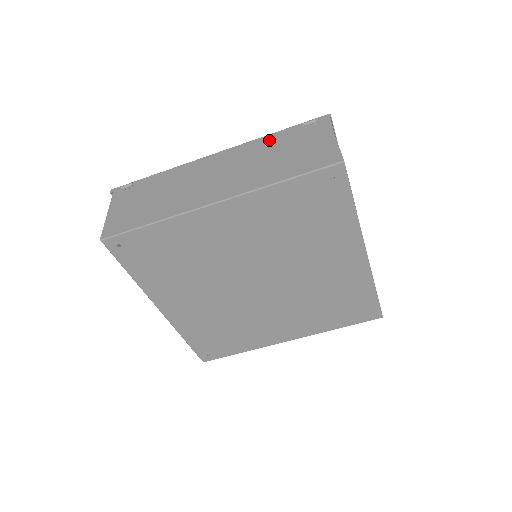
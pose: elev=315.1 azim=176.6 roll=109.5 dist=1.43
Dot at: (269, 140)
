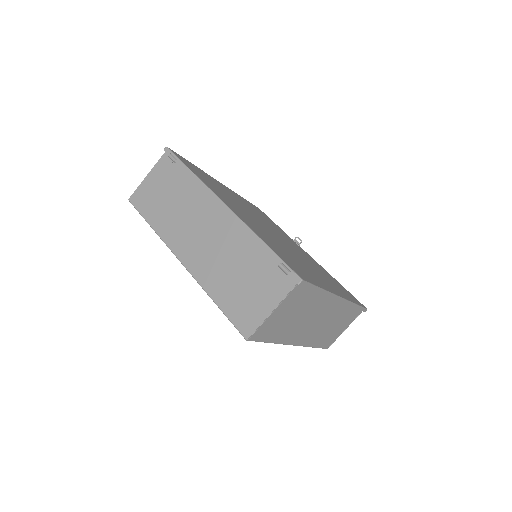
Dot at: (255, 244)
